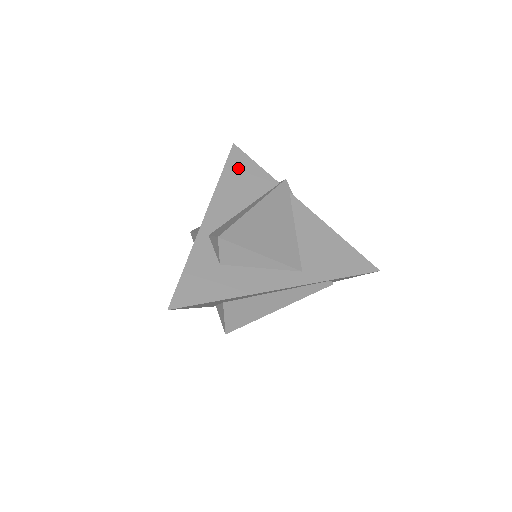
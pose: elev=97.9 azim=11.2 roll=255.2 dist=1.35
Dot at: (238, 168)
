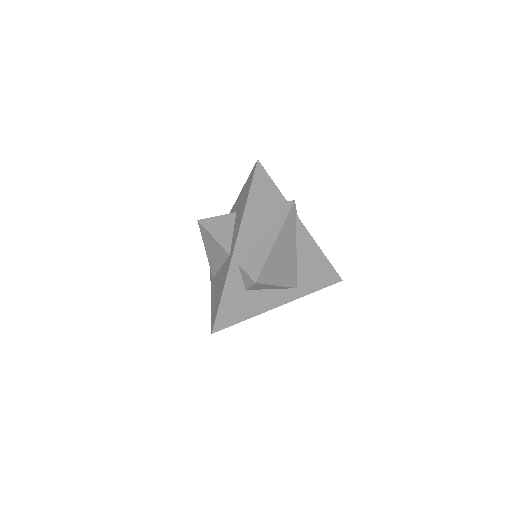
Dot at: (260, 190)
